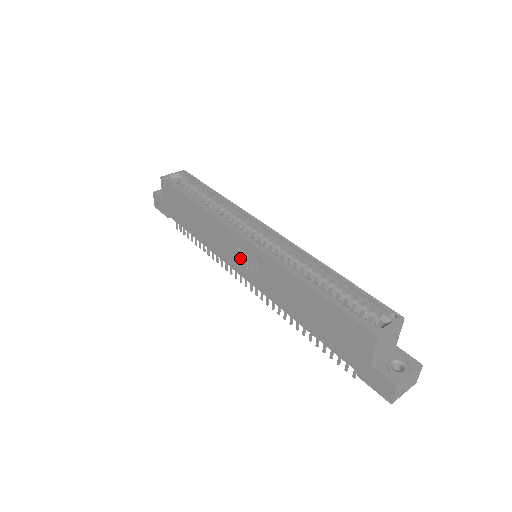
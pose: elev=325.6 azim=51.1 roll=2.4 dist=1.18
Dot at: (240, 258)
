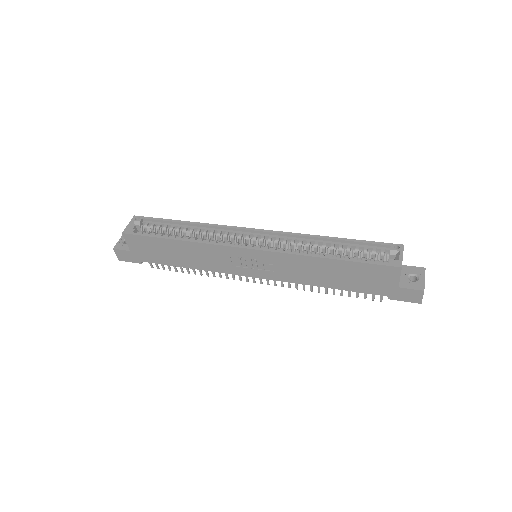
Dot at: (247, 265)
